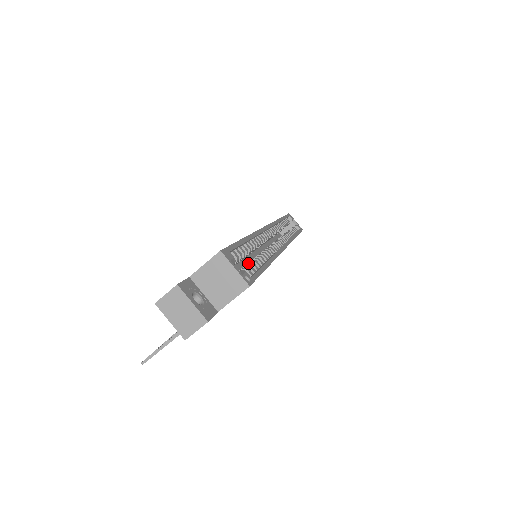
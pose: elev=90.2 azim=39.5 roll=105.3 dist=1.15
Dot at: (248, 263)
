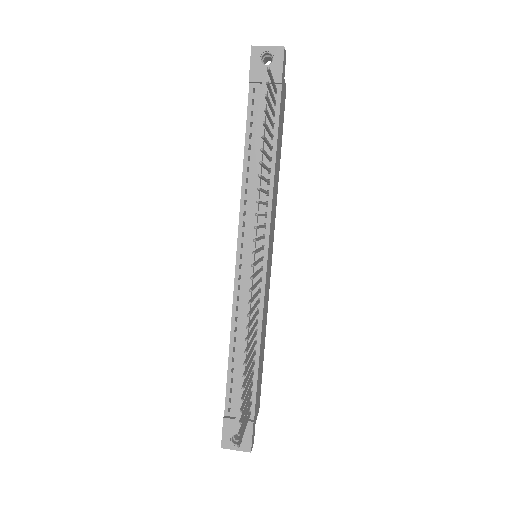
Dot at: occluded
